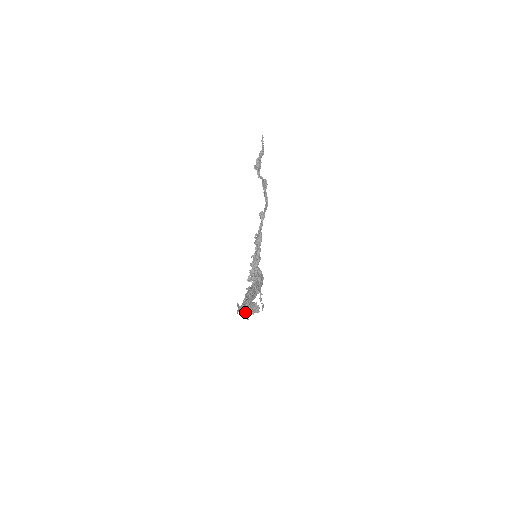
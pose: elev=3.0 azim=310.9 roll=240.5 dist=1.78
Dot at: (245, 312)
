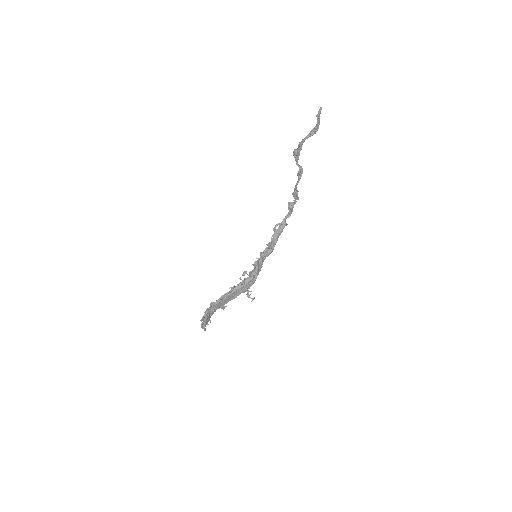
Dot at: (201, 321)
